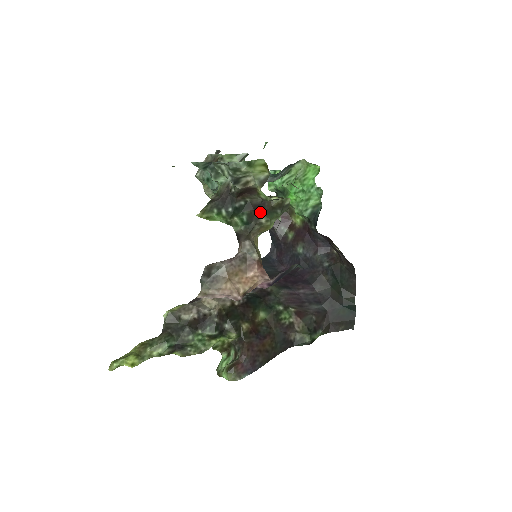
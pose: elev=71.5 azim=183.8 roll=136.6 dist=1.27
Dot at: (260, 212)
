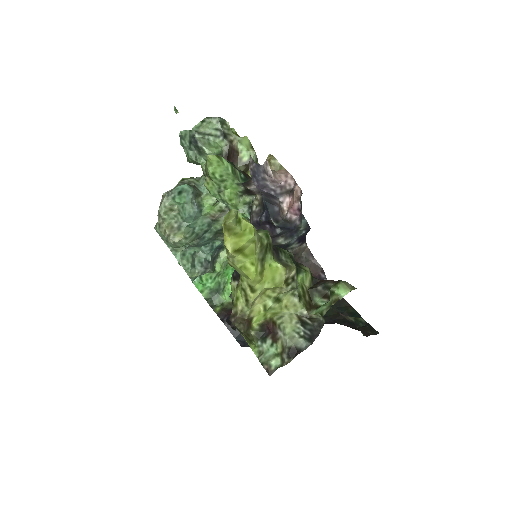
Dot at: (248, 175)
